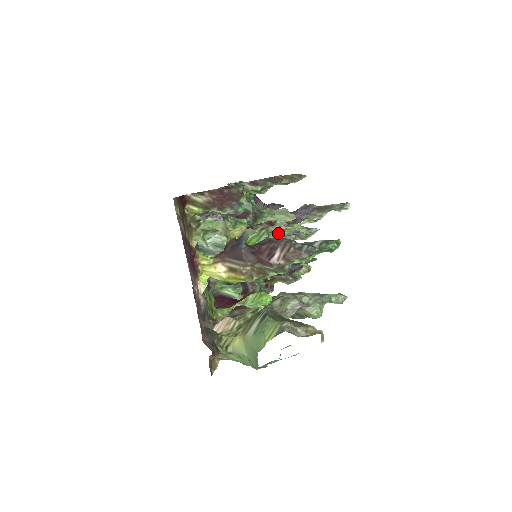
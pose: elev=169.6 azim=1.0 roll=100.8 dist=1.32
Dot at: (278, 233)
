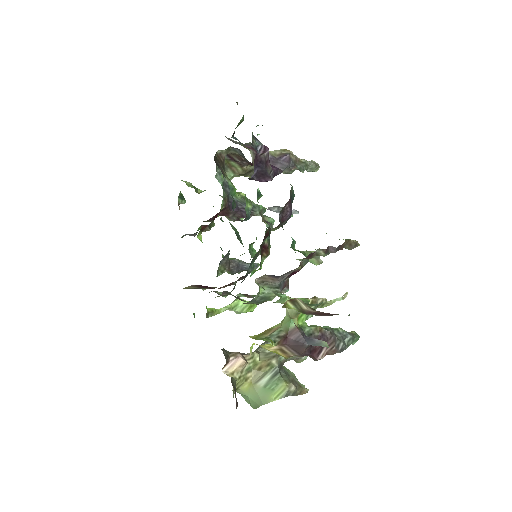
Dot at: (319, 307)
